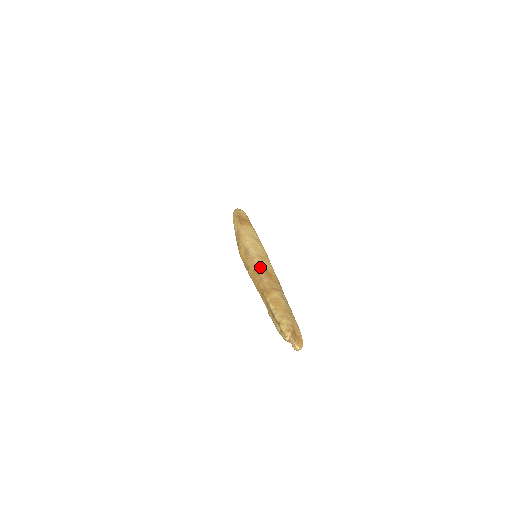
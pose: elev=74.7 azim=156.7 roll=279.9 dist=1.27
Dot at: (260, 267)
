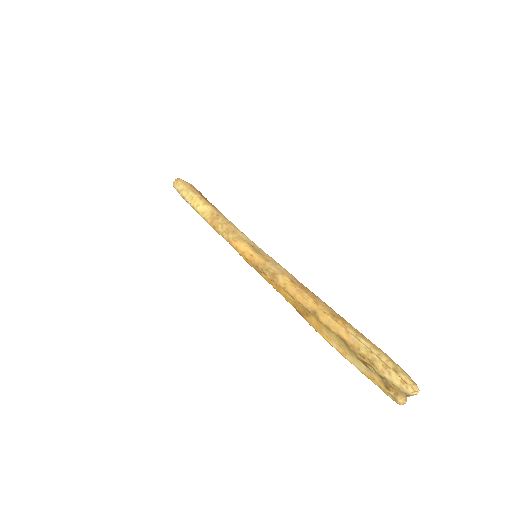
Dot at: occluded
